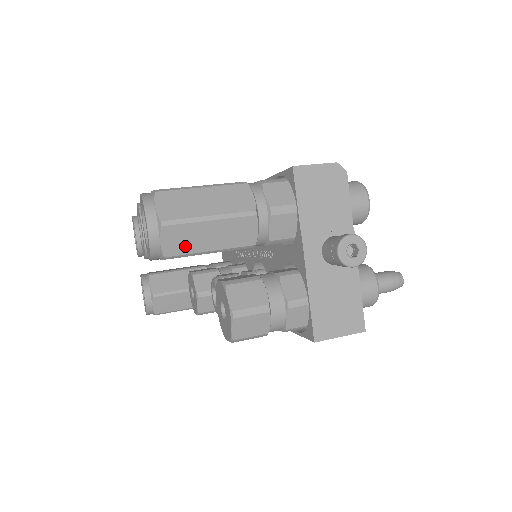
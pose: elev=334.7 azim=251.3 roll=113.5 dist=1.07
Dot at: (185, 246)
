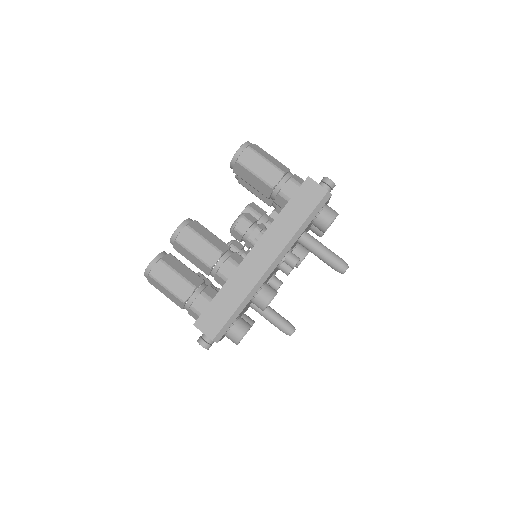
Dot at: occluded
